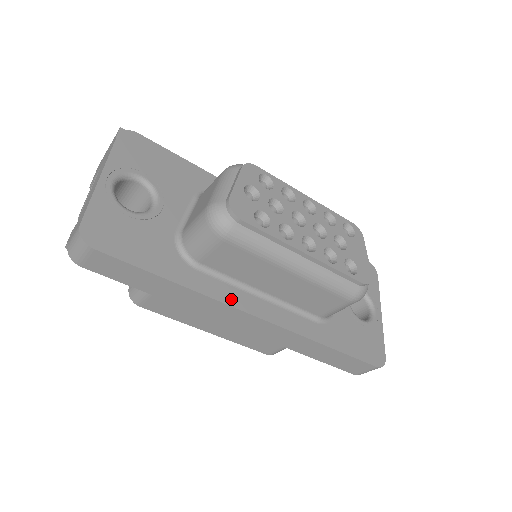
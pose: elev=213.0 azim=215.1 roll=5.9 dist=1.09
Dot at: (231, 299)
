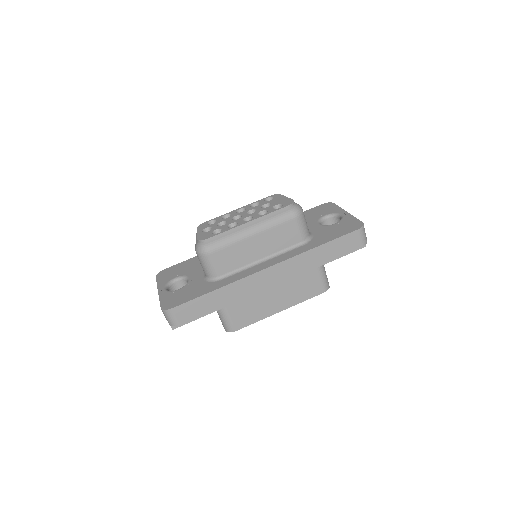
Dot at: (248, 274)
